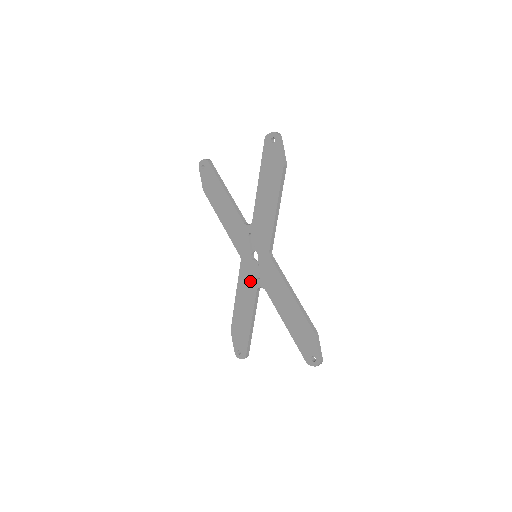
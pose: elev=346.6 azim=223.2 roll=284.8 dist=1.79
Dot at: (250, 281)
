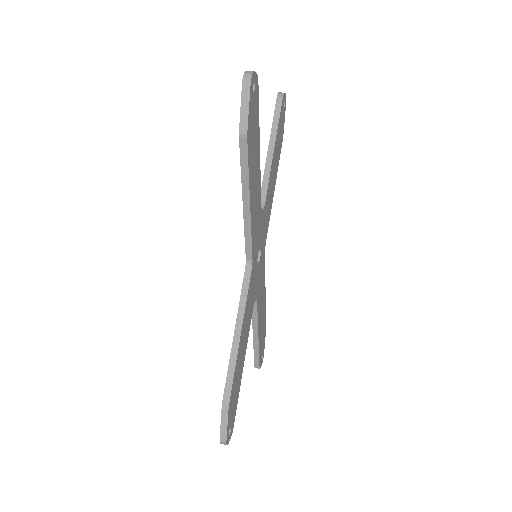
Dot at: occluded
